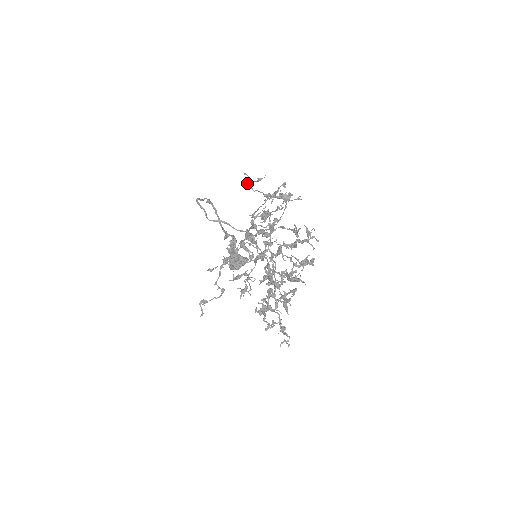
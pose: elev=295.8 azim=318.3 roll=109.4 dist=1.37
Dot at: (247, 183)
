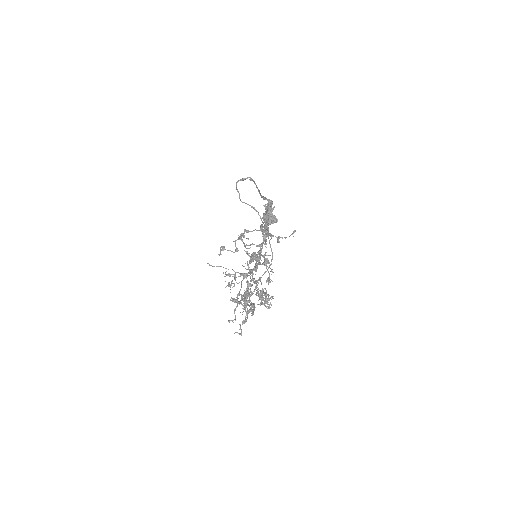
Dot at: (241, 240)
